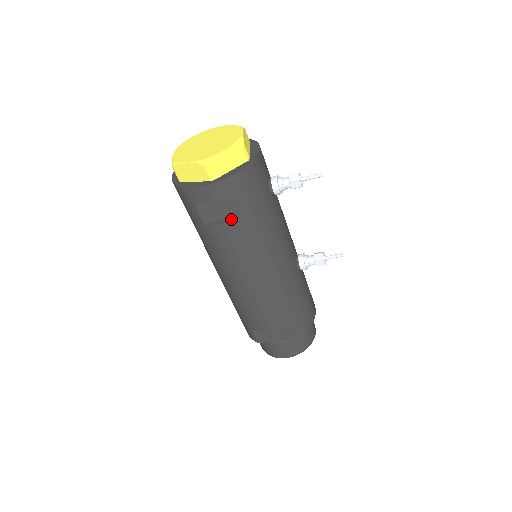
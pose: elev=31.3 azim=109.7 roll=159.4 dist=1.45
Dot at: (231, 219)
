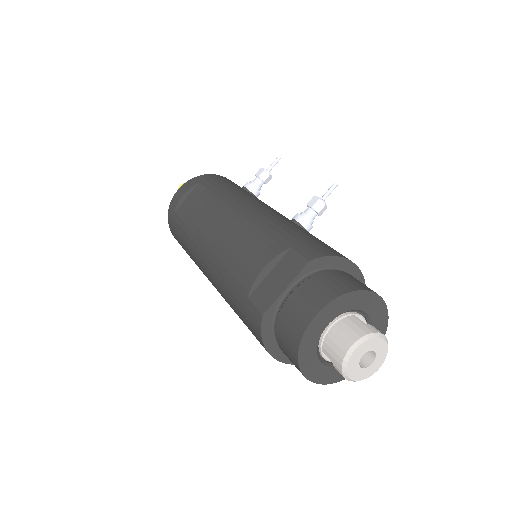
Dot at: occluded
